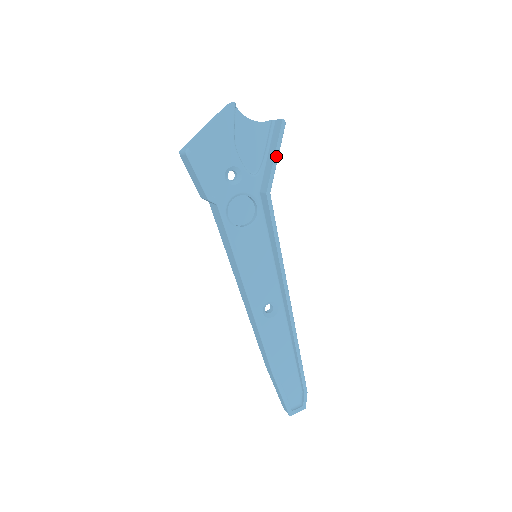
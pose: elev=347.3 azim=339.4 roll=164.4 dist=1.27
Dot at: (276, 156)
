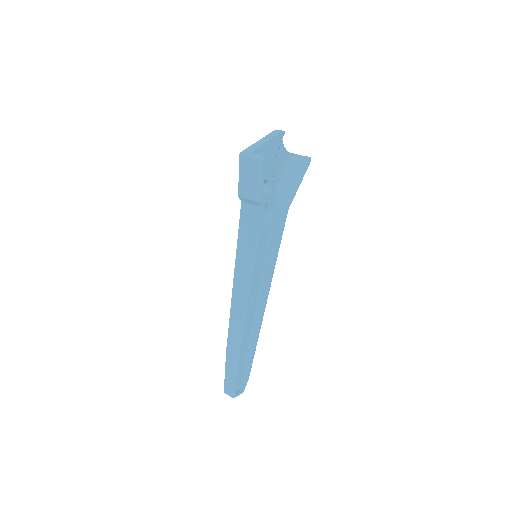
Dot at: (300, 183)
